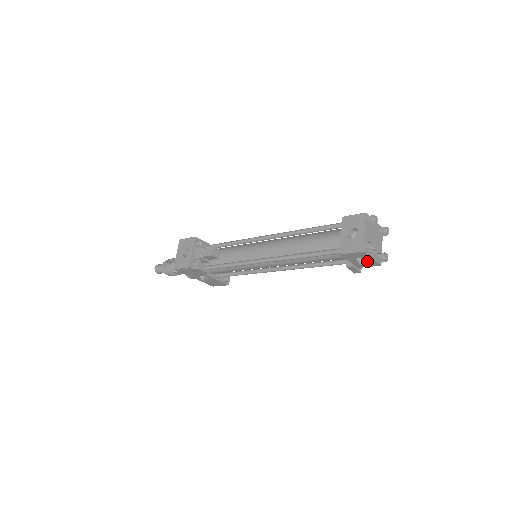
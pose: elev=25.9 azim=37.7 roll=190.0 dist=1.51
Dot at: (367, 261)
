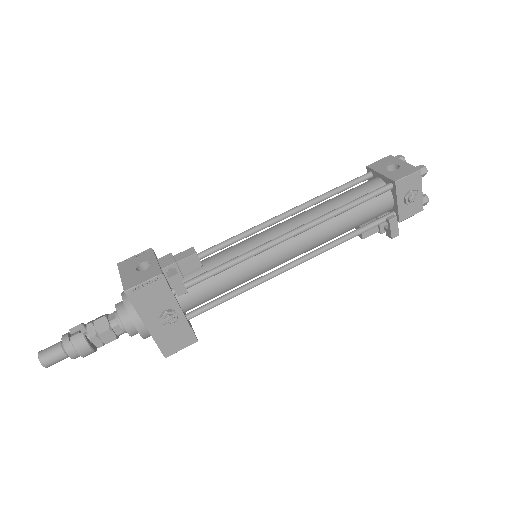
Dot at: (416, 196)
